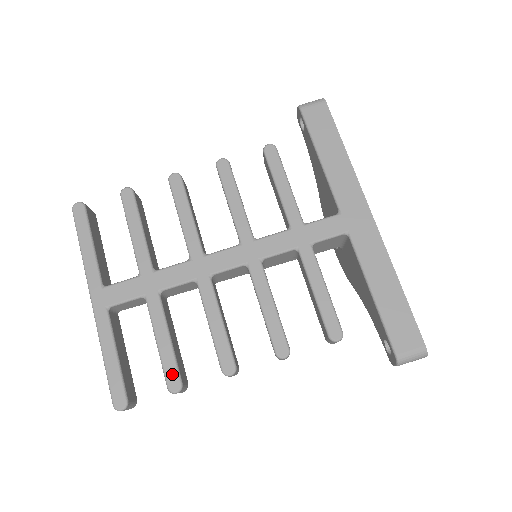
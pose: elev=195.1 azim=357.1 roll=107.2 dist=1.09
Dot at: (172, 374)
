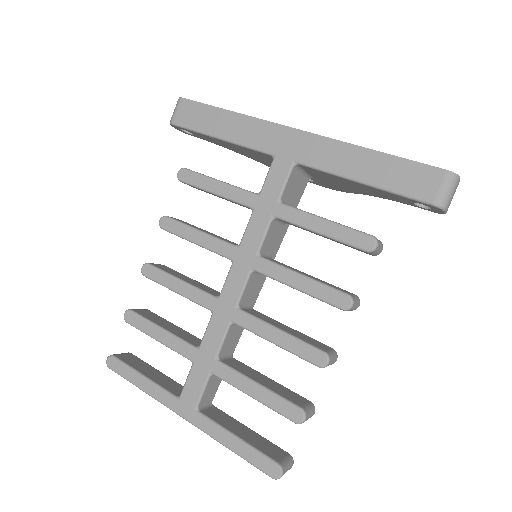
Dot at: (286, 409)
